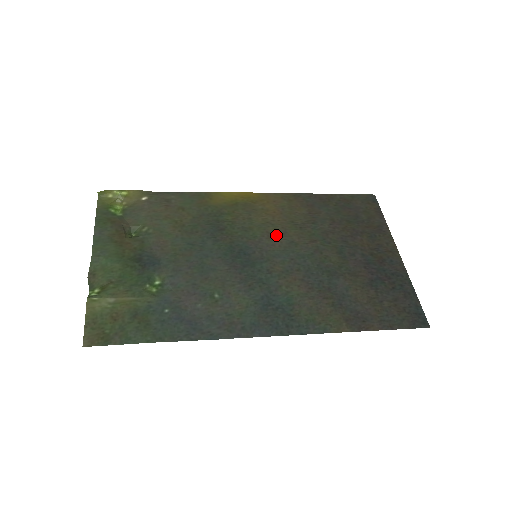
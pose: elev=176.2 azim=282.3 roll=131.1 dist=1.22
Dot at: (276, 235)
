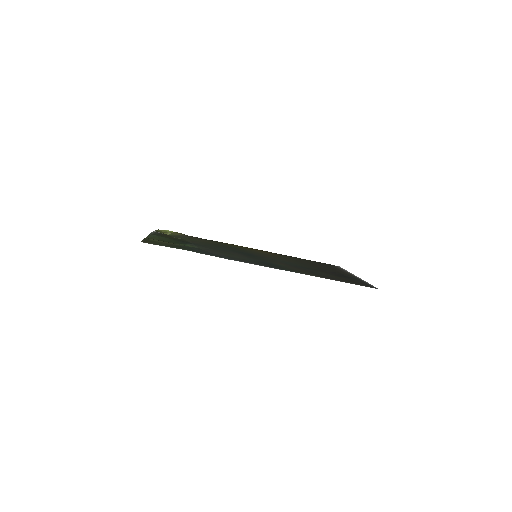
Dot at: (270, 256)
